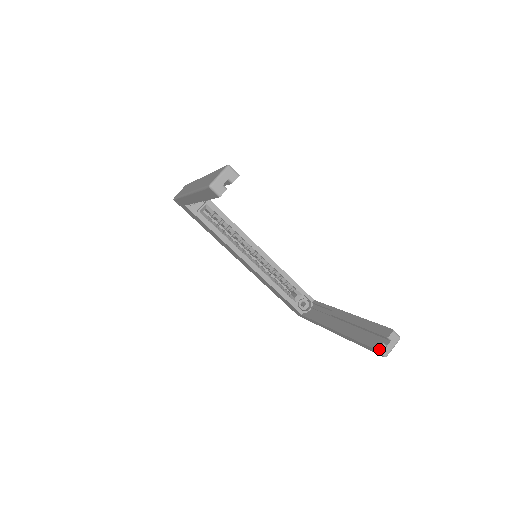
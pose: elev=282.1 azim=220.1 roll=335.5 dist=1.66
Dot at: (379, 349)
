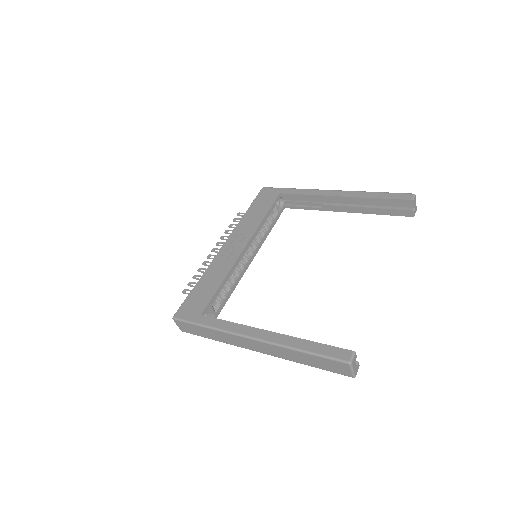
Dot at: occluded
